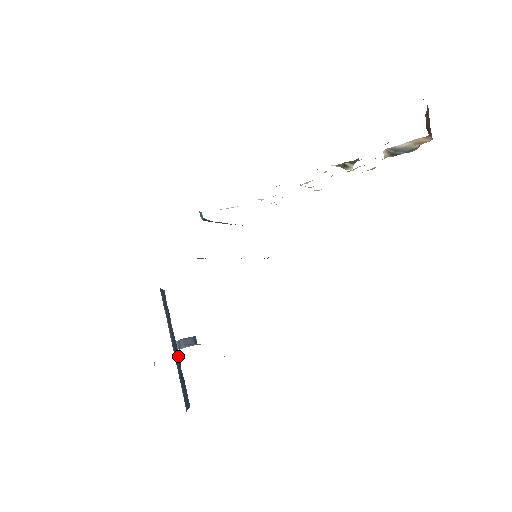
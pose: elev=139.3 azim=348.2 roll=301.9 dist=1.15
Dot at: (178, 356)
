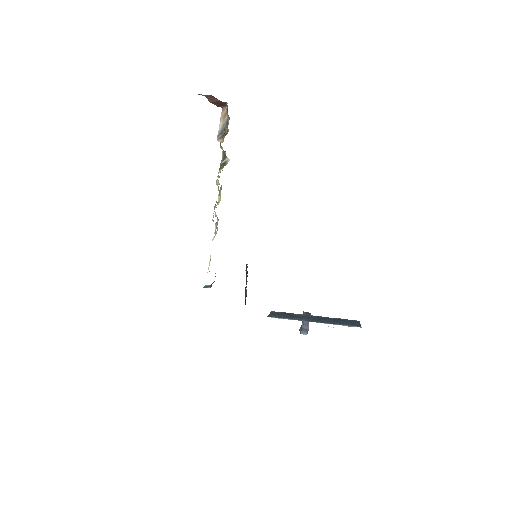
Dot at: (322, 318)
